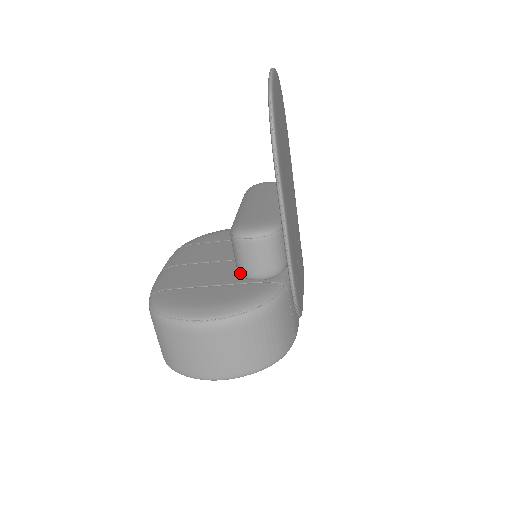
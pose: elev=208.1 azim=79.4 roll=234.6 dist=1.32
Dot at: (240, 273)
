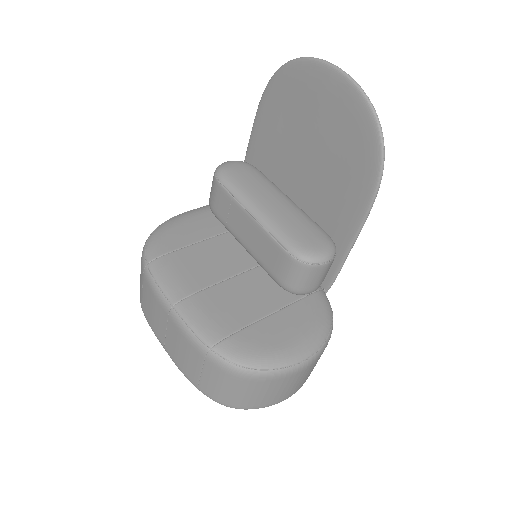
Dot at: (292, 292)
